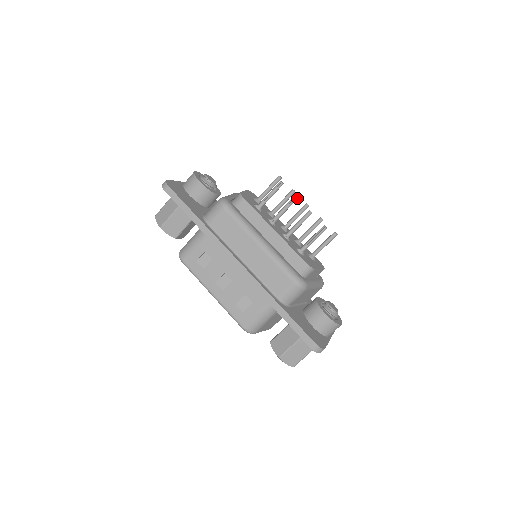
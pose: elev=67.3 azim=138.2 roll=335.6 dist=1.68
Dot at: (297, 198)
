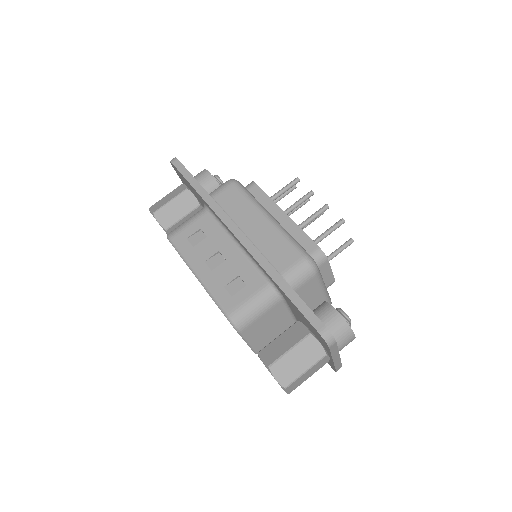
Dot at: (313, 193)
